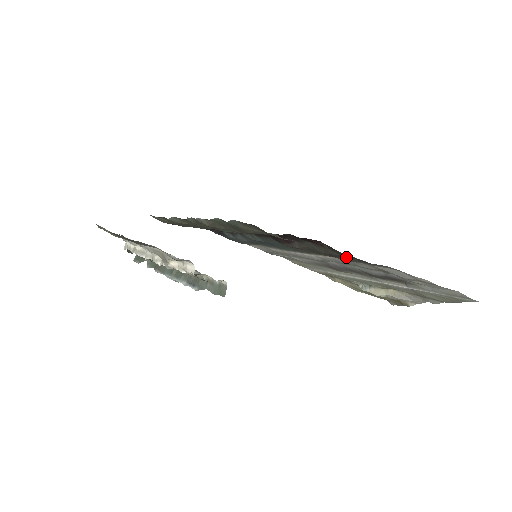
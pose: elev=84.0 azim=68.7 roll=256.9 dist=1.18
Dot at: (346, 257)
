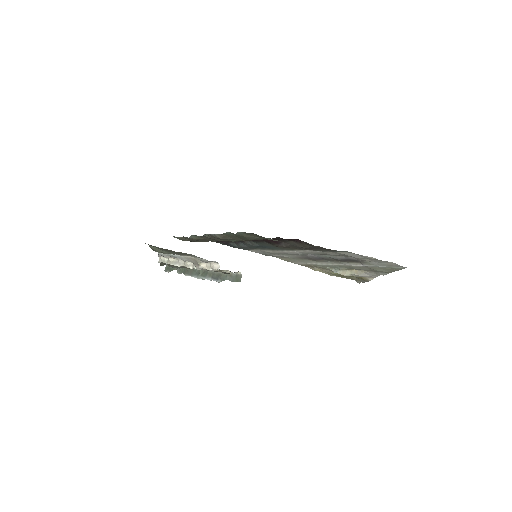
Dot at: (317, 248)
